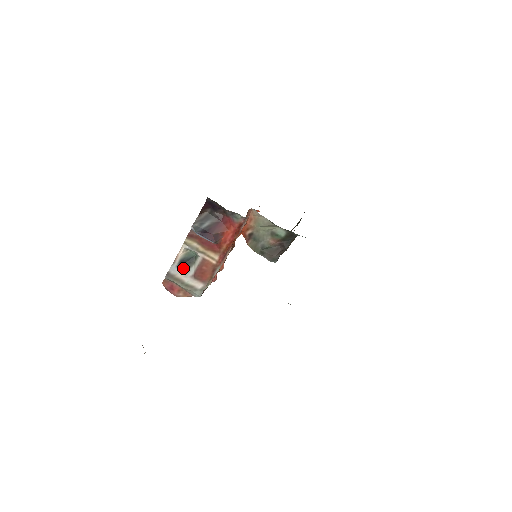
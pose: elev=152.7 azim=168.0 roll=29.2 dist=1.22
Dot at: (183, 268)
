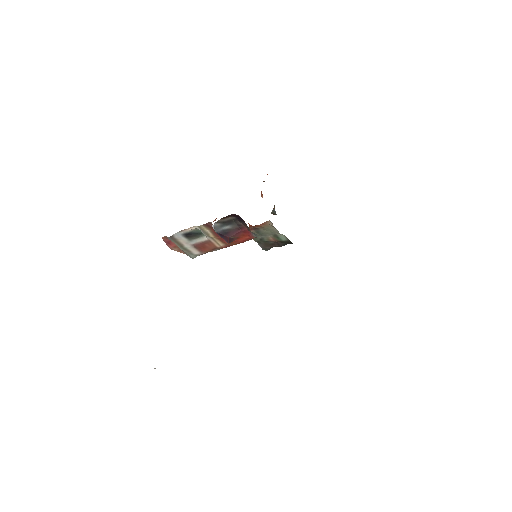
Dot at: (187, 237)
